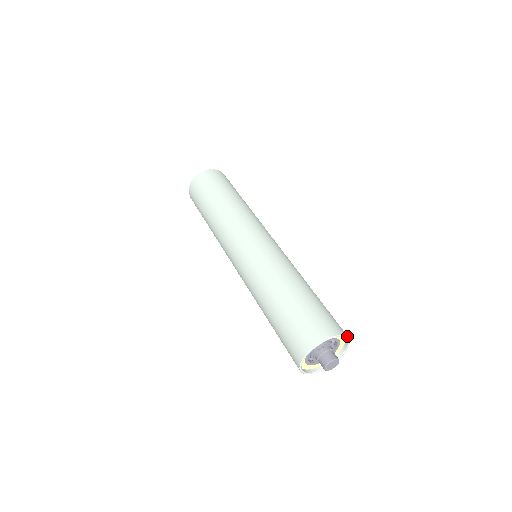
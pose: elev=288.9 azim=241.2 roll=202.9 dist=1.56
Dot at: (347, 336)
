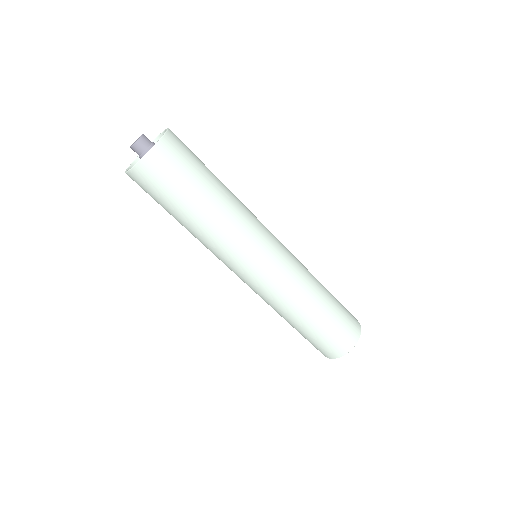
Dot at: occluded
